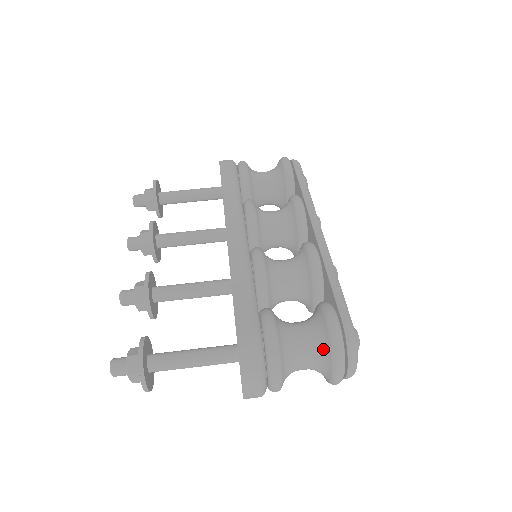
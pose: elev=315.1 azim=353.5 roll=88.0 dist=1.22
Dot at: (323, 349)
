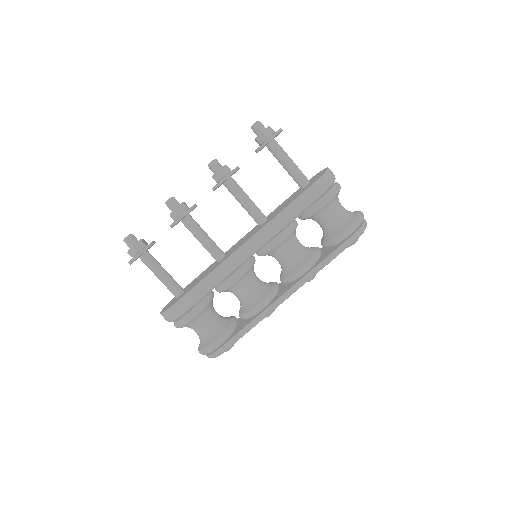
Dot at: (203, 342)
